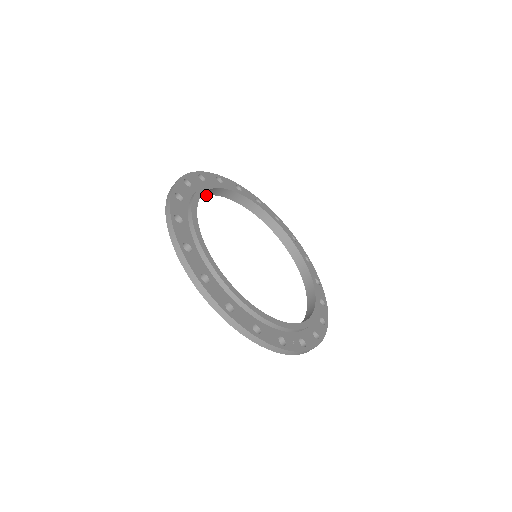
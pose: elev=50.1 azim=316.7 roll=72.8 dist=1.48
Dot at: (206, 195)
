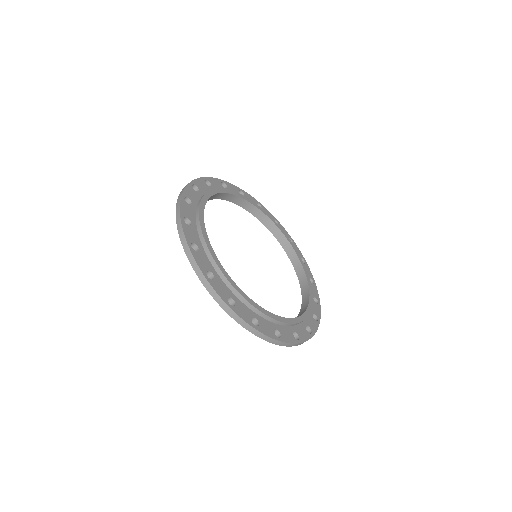
Dot at: (239, 205)
